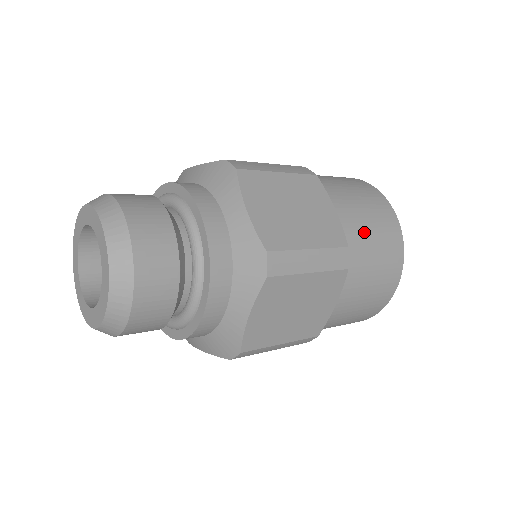
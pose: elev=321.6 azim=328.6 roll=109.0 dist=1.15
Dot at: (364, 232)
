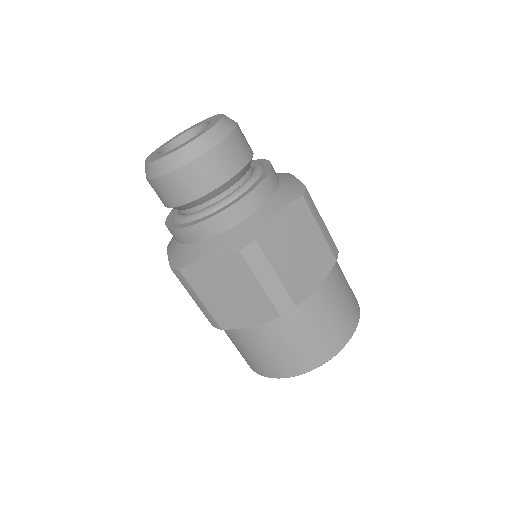
Dot at: (341, 271)
